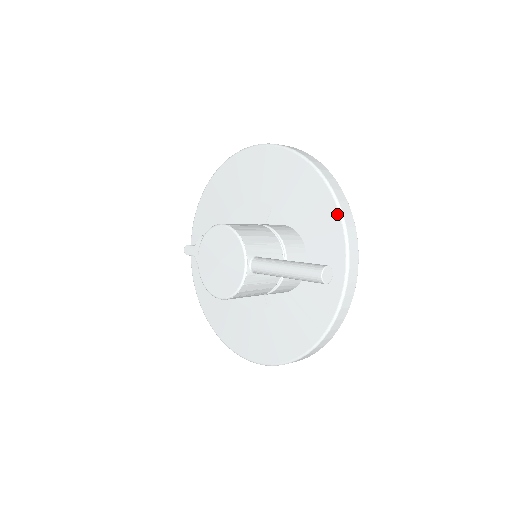
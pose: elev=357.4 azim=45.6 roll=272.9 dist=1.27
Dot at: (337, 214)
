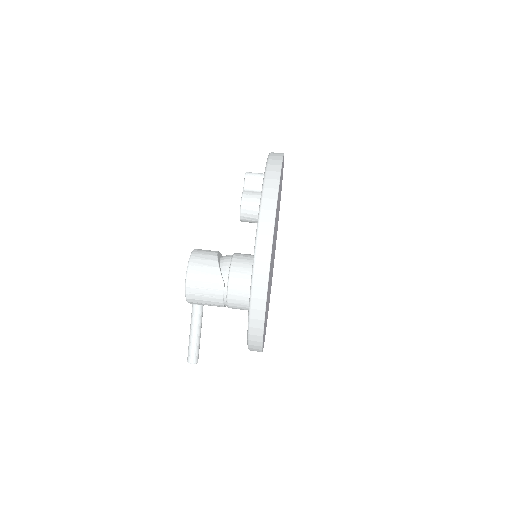
Dot at: occluded
